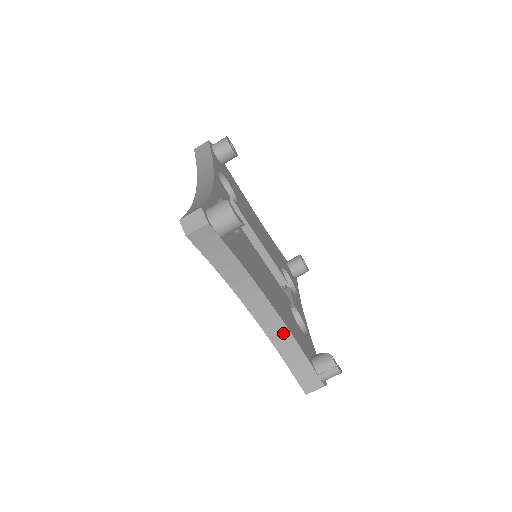
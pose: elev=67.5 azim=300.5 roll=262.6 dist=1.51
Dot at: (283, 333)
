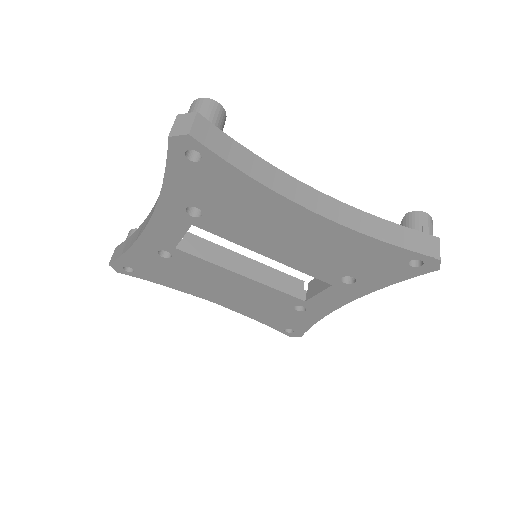
Dot at: (356, 215)
